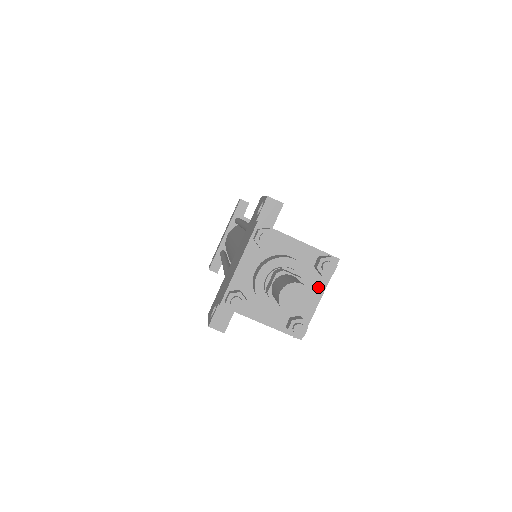
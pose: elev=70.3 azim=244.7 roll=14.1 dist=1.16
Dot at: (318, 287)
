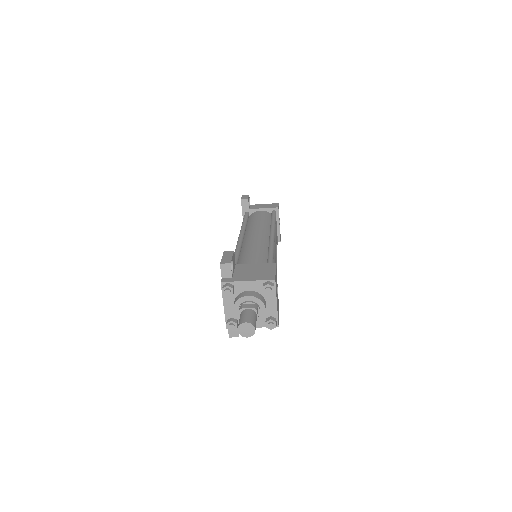
Dot at: (272, 298)
